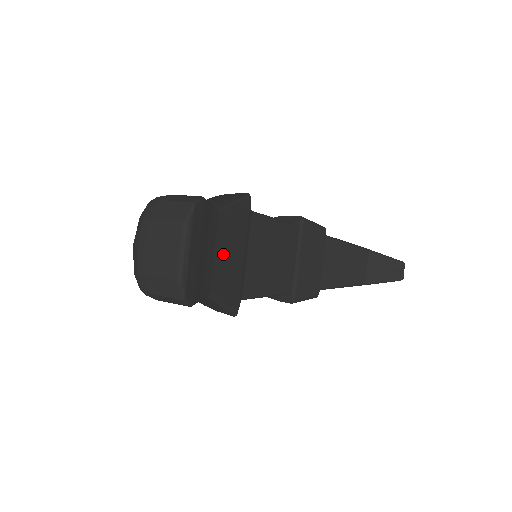
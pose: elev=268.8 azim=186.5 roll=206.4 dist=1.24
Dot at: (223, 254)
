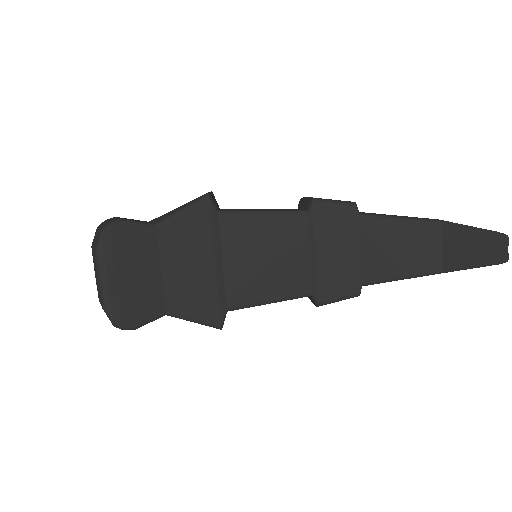
Dot at: (177, 269)
